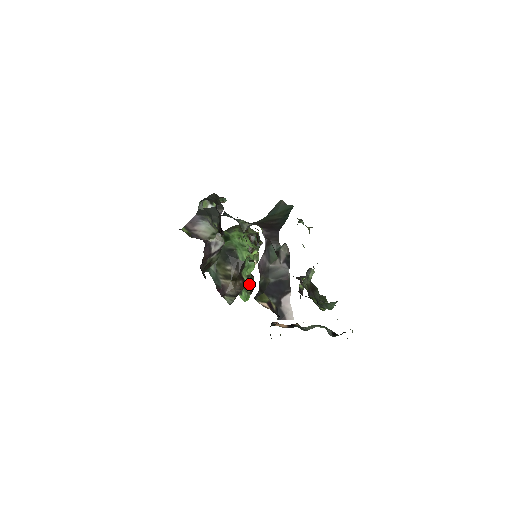
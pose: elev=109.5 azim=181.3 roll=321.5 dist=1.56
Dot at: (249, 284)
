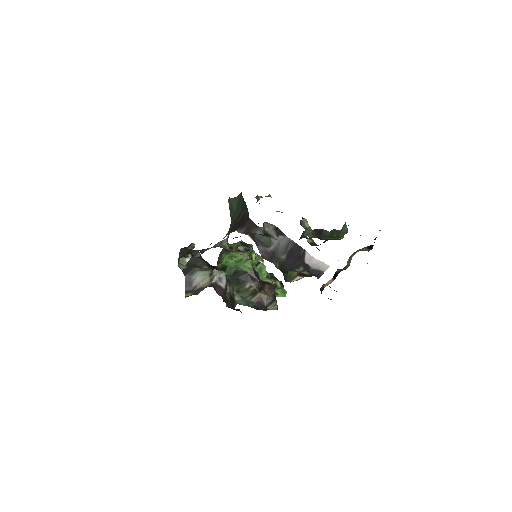
Dot at: (274, 281)
